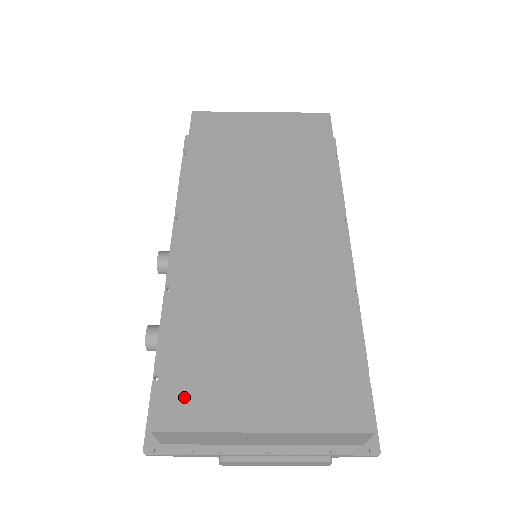
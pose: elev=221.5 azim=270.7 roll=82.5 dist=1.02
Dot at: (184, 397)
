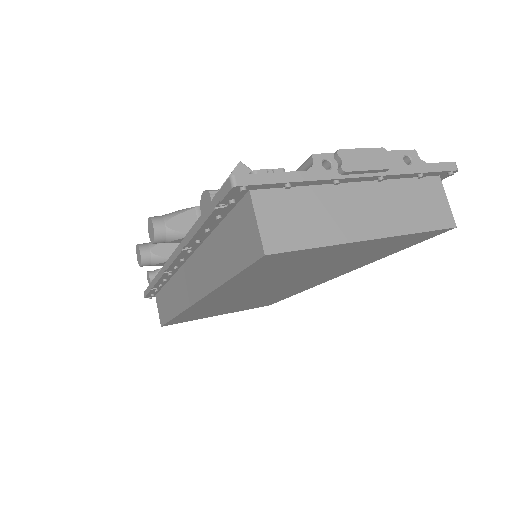
Dot at: (181, 321)
